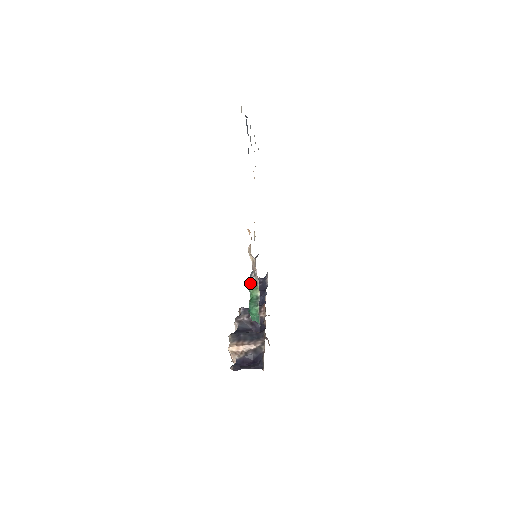
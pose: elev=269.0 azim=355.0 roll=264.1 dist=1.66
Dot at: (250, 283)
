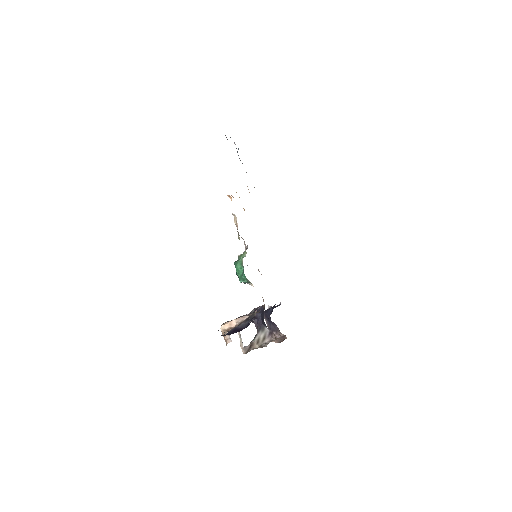
Dot at: occluded
